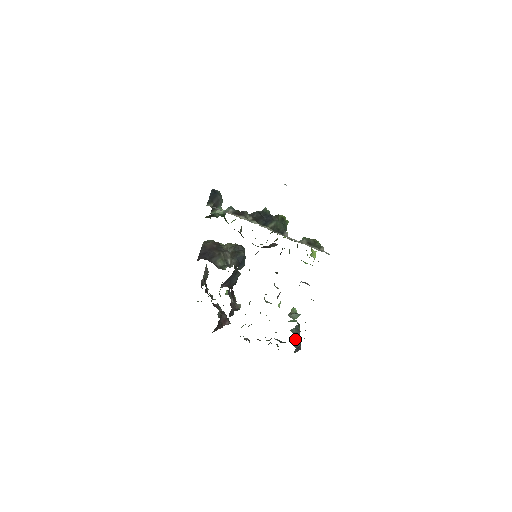
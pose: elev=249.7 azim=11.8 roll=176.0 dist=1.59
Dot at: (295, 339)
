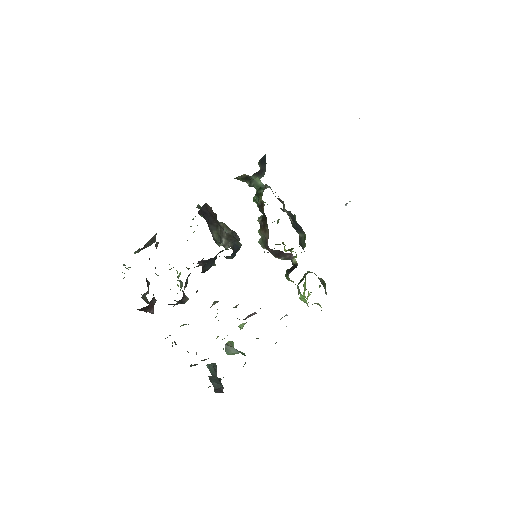
Dot at: (215, 377)
